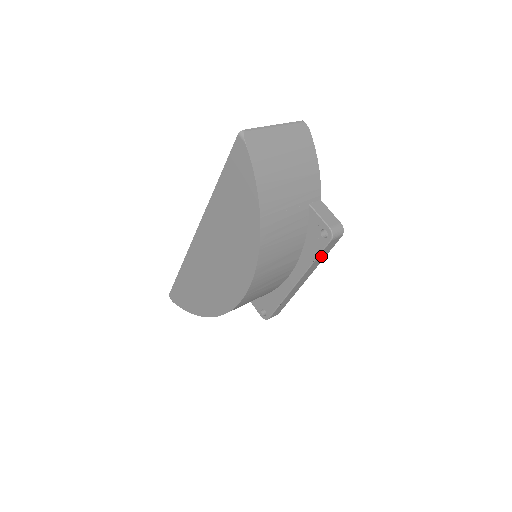
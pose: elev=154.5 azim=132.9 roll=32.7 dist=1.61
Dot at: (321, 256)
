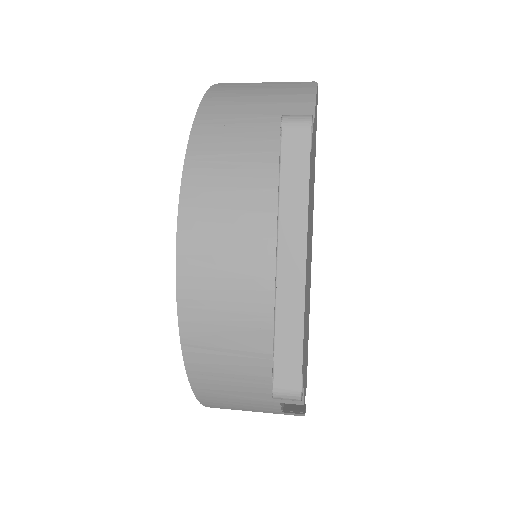
Dot at: (291, 178)
